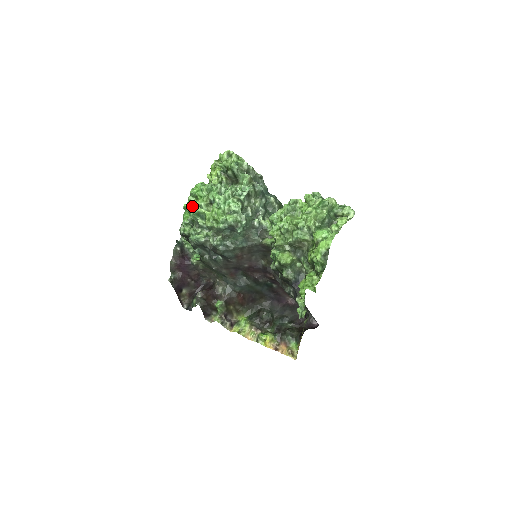
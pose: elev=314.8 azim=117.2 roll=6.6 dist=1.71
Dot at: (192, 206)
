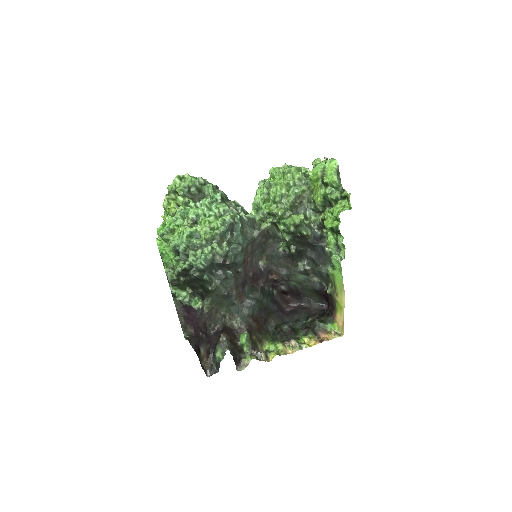
Dot at: (173, 241)
